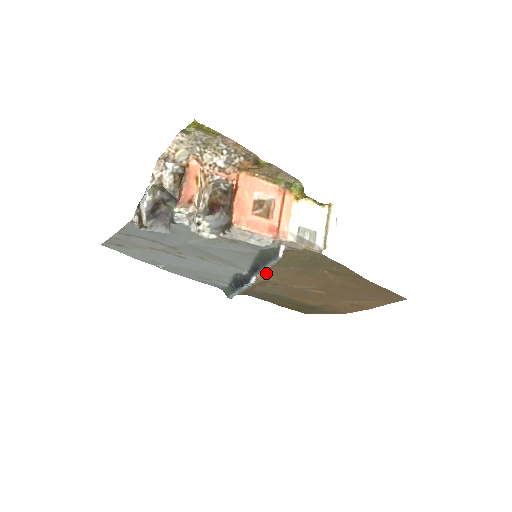
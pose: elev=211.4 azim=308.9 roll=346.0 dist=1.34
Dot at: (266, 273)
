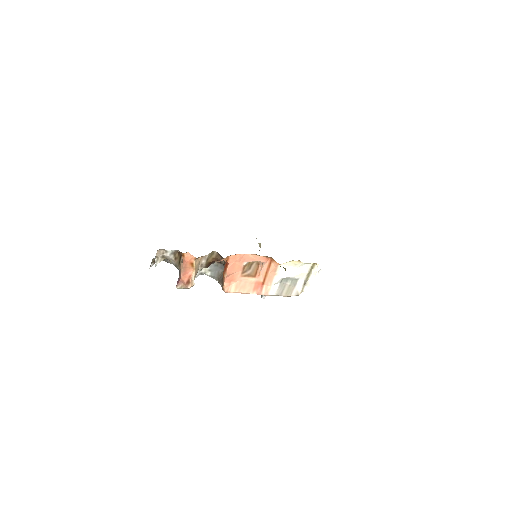
Dot at: occluded
